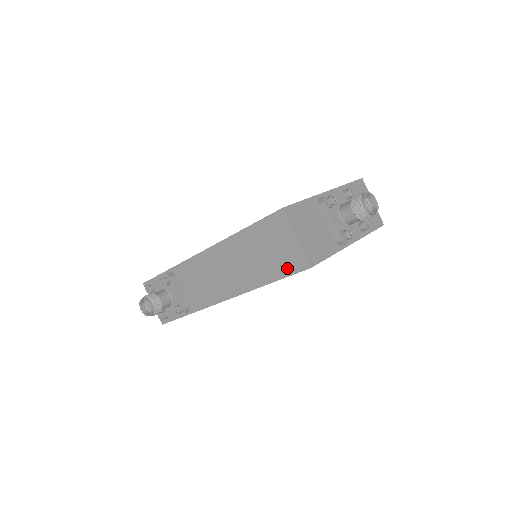
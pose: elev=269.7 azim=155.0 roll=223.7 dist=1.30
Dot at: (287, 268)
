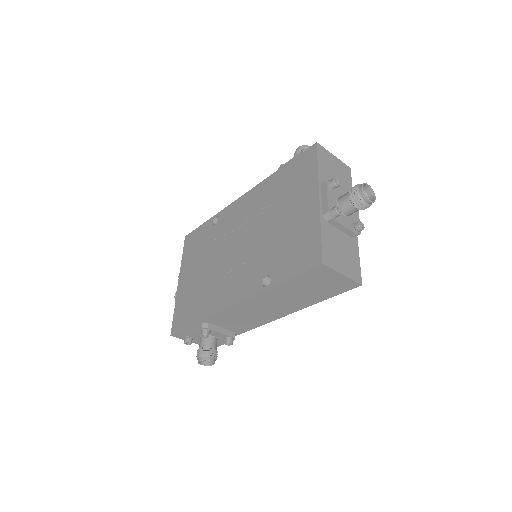
Dot at: (337, 291)
